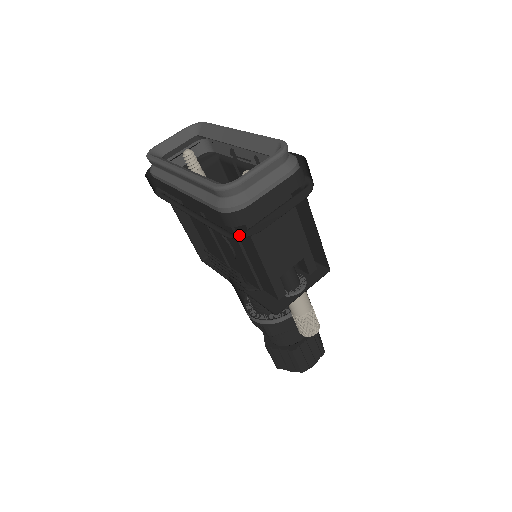
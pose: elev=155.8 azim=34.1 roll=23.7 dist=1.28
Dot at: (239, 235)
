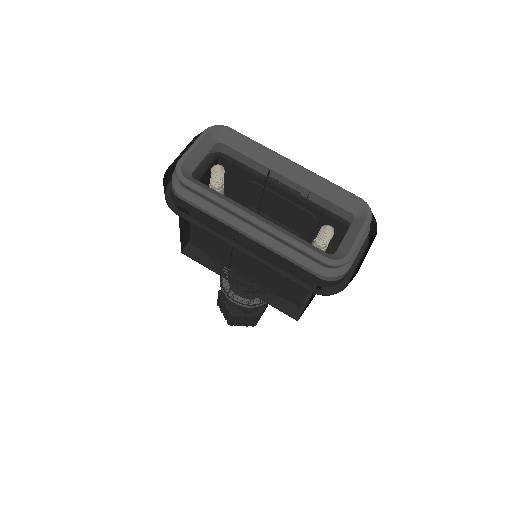
Dot at: (324, 290)
